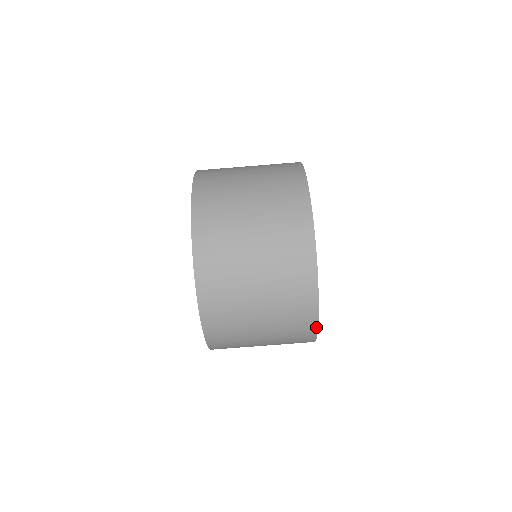
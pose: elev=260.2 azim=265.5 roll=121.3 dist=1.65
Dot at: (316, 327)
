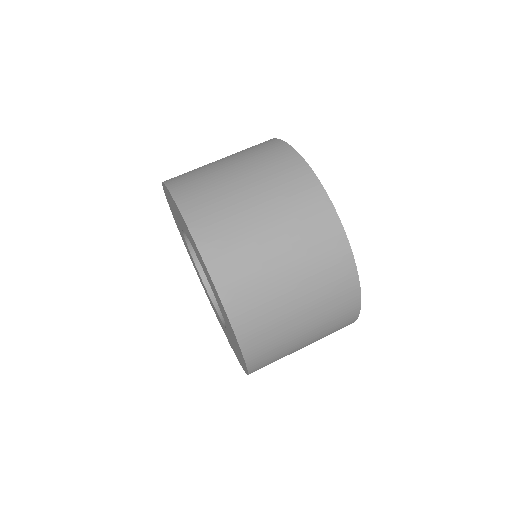
Dot at: occluded
